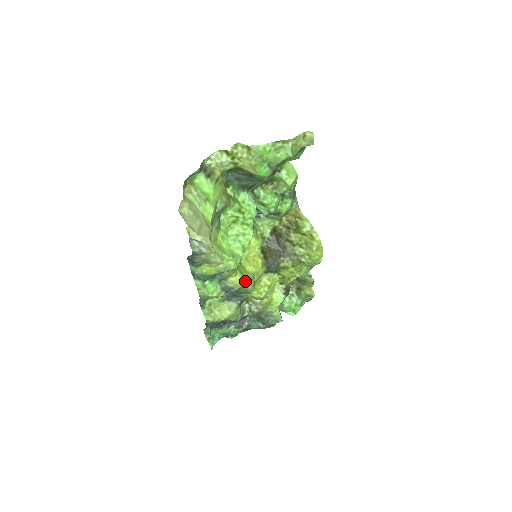
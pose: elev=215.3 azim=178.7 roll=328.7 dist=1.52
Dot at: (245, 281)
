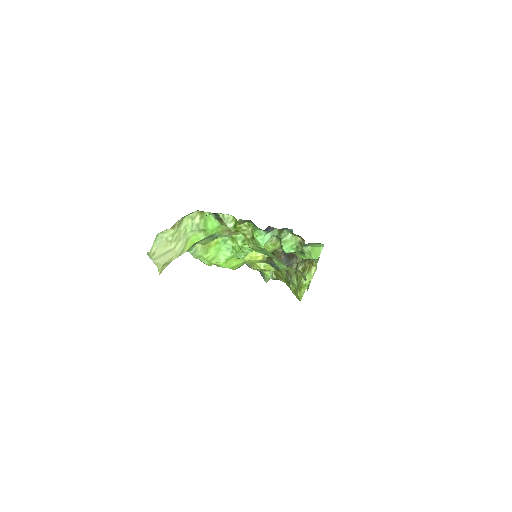
Dot at: (224, 266)
